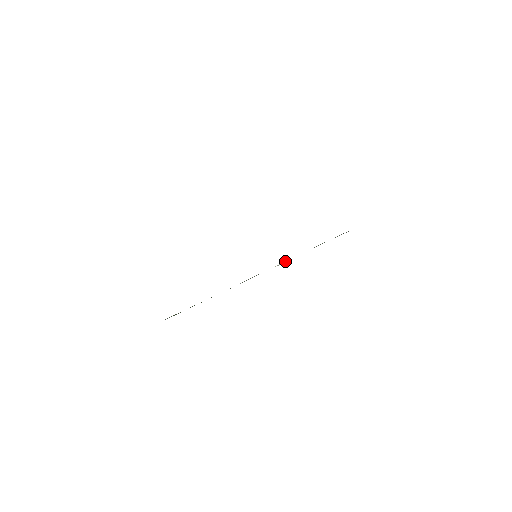
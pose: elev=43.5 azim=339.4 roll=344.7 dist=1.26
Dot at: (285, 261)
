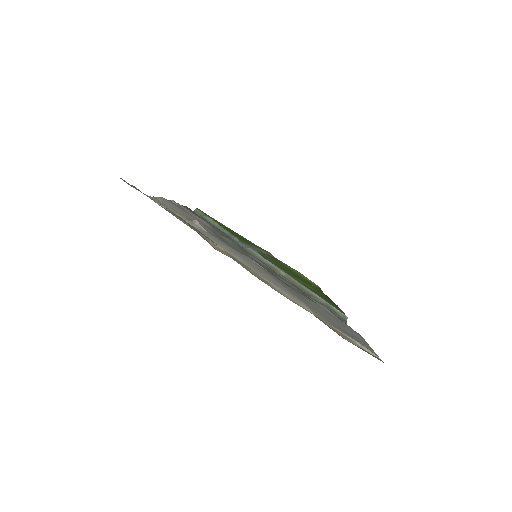
Dot at: (289, 279)
